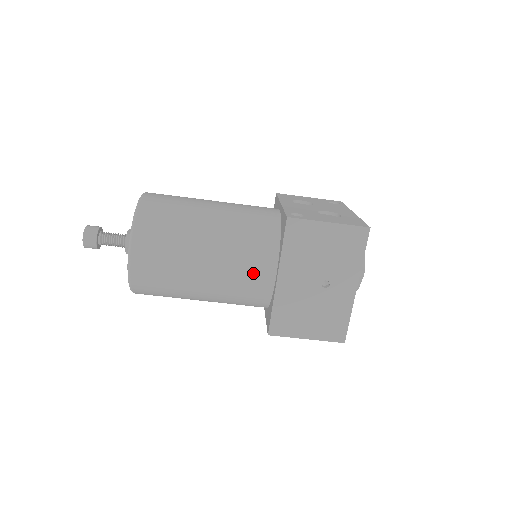
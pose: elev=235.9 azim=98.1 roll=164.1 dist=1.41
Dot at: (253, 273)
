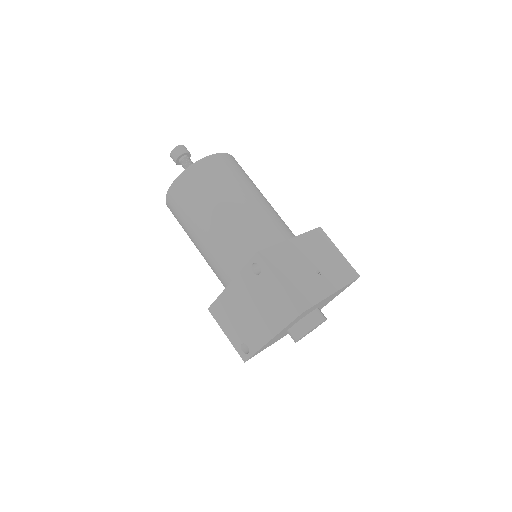
Dot at: (276, 227)
